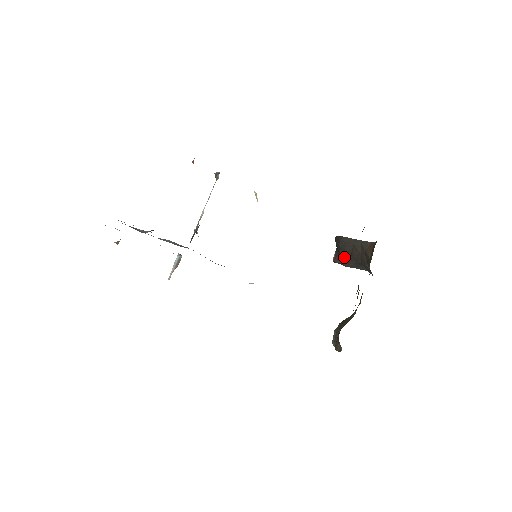
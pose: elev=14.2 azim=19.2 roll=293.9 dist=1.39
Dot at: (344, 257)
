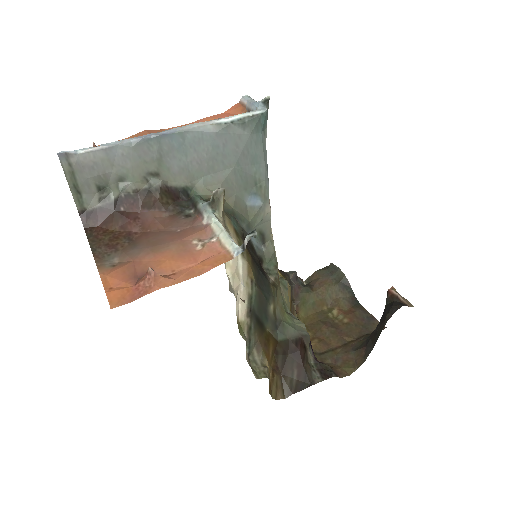
Dot at: occluded
